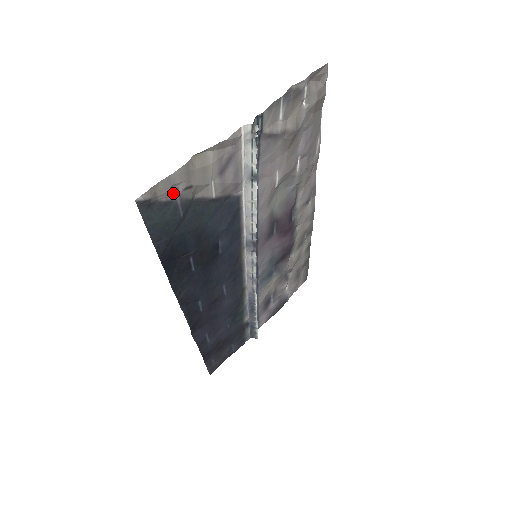
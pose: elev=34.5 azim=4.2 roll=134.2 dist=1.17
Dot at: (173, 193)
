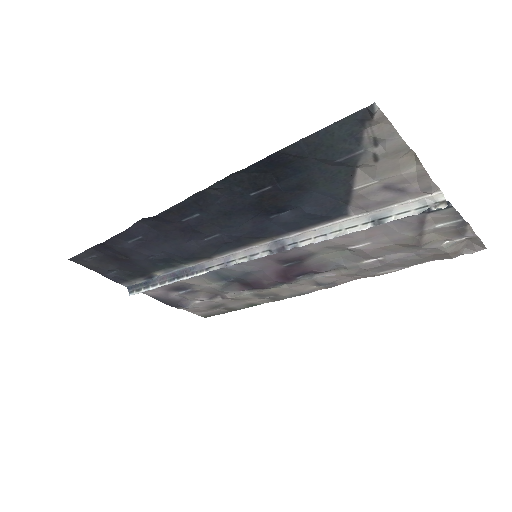
Dot at: (372, 143)
